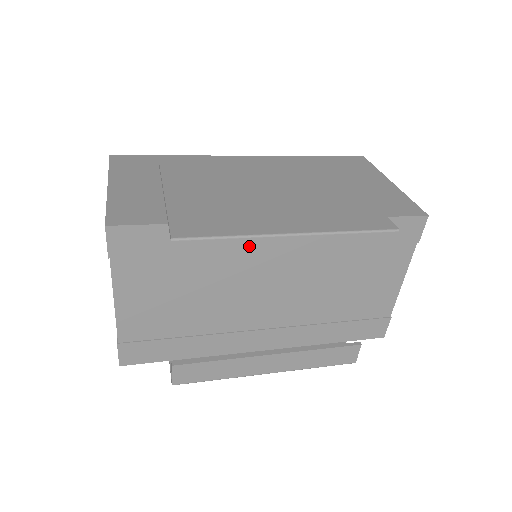
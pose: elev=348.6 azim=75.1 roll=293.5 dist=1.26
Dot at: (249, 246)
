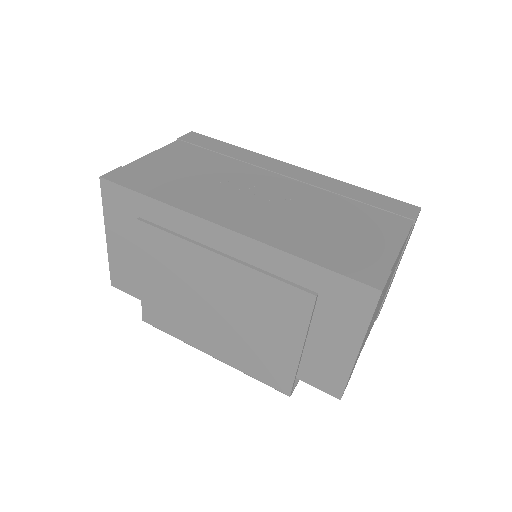
Dot at: occluded
